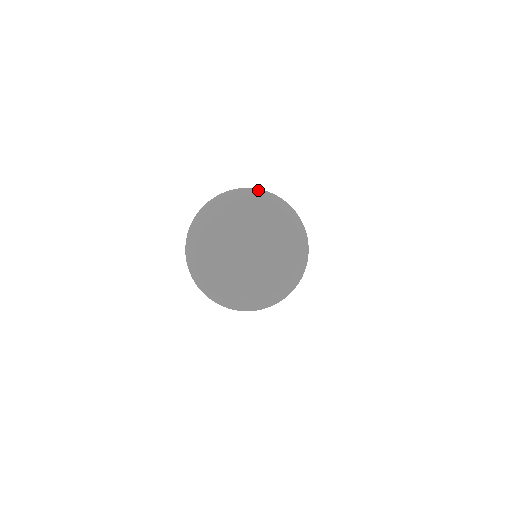
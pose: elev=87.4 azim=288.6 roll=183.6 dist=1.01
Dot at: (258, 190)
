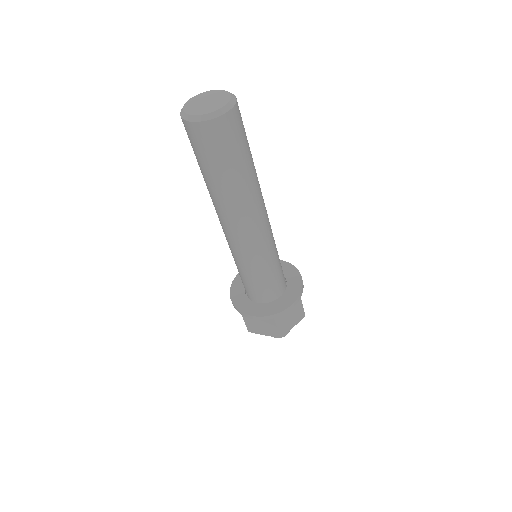
Dot at: occluded
